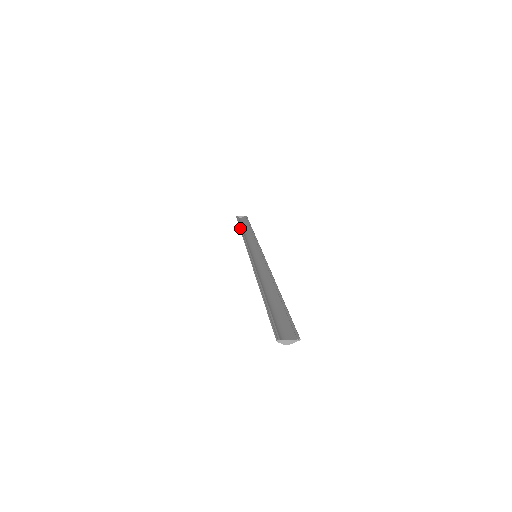
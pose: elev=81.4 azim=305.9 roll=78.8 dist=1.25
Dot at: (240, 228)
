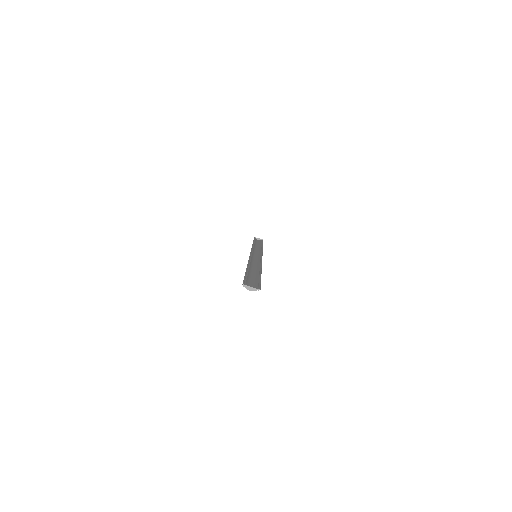
Dot at: (253, 242)
